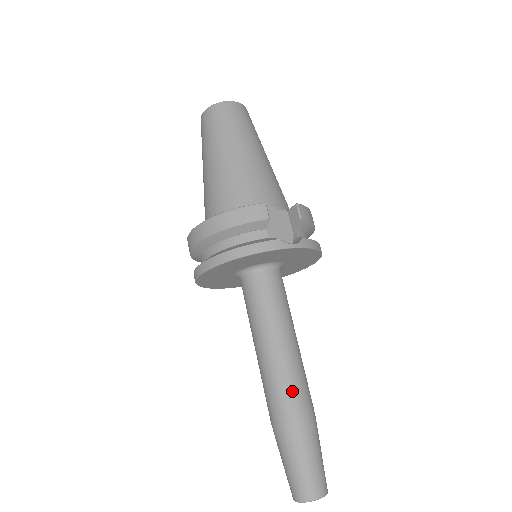
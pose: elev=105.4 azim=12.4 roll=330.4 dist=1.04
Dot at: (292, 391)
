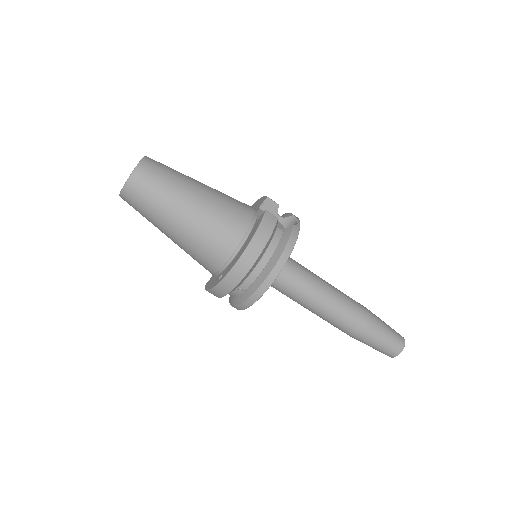
Dot at: (354, 306)
